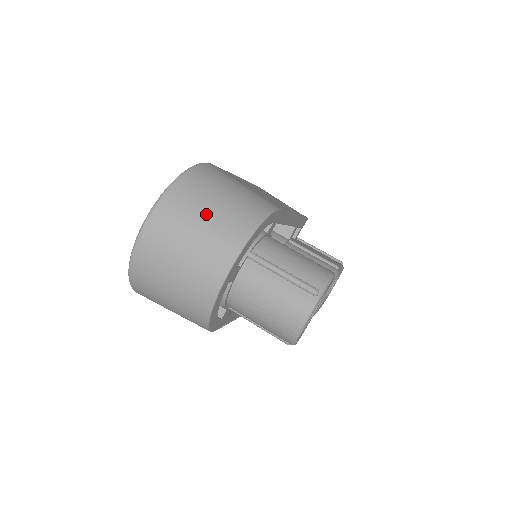
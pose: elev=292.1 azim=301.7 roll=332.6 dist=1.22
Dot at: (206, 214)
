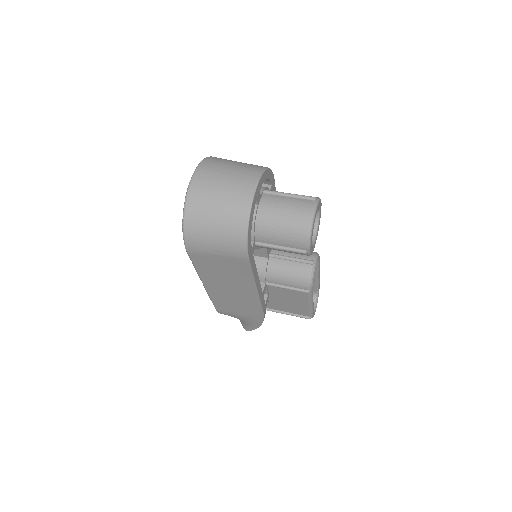
Dot at: (233, 165)
